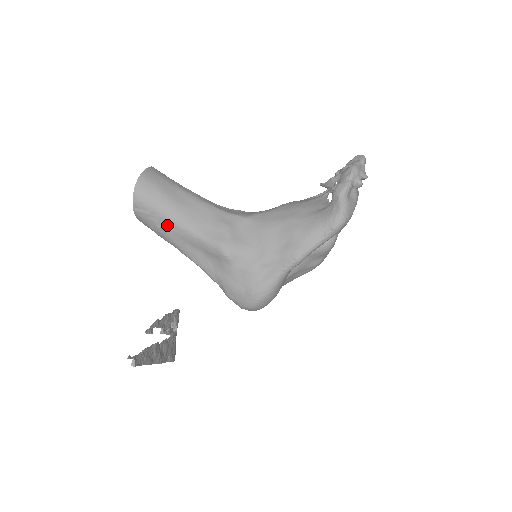
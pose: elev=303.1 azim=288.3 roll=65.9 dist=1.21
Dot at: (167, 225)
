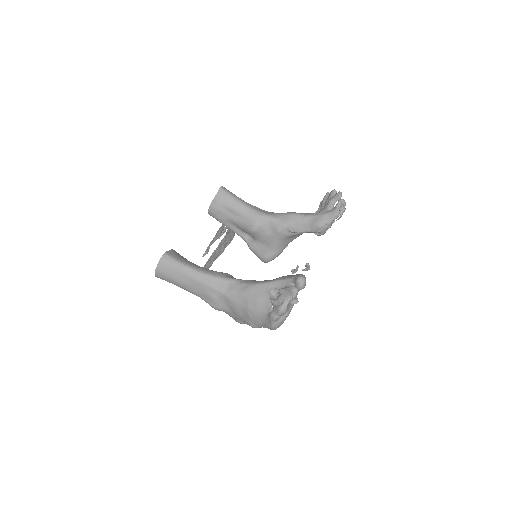
Dot at: occluded
